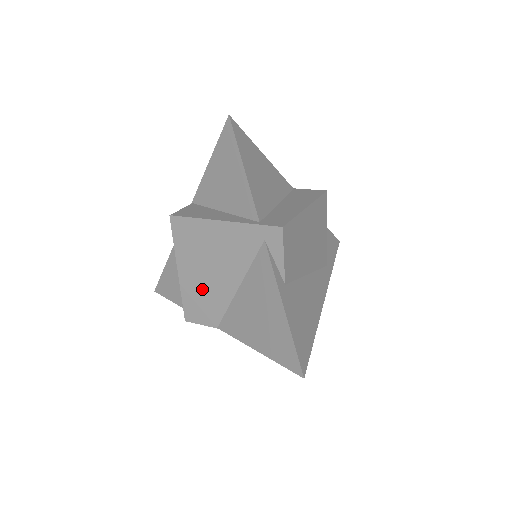
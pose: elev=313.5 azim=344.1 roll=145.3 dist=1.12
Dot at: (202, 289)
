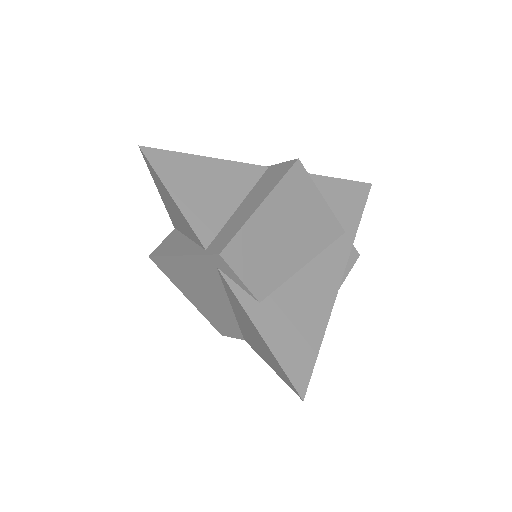
Dot at: (211, 311)
